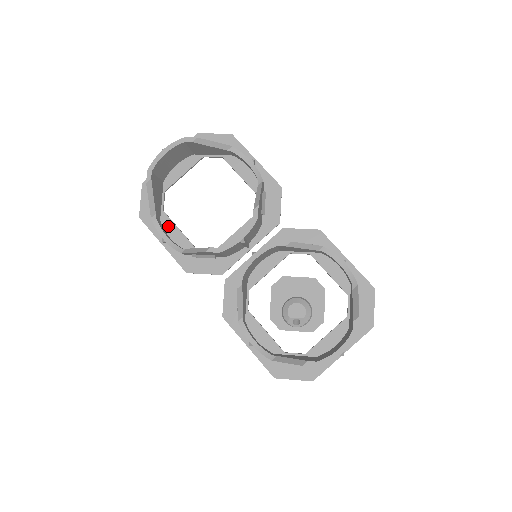
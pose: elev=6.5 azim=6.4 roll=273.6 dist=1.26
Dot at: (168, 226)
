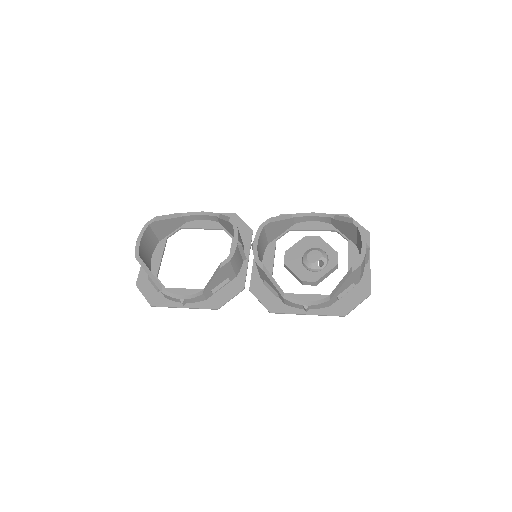
Dot at: (178, 293)
